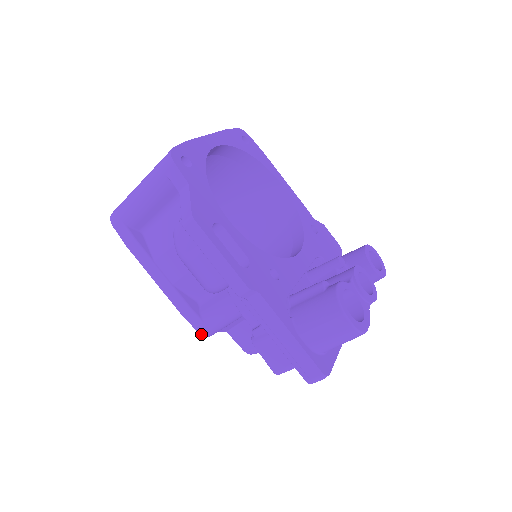
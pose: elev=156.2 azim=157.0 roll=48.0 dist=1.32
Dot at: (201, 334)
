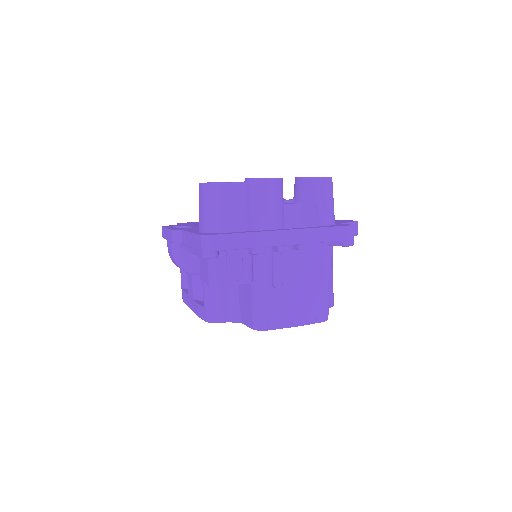
Dot at: (208, 322)
